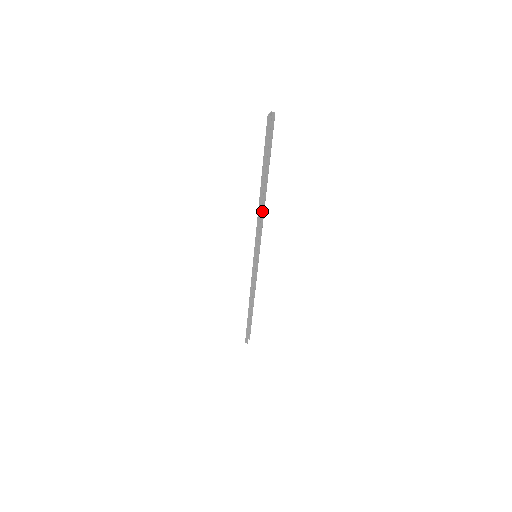
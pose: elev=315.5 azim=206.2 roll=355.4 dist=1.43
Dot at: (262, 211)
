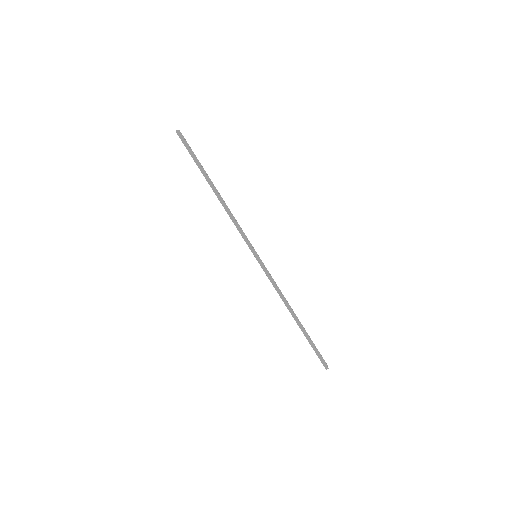
Dot at: occluded
